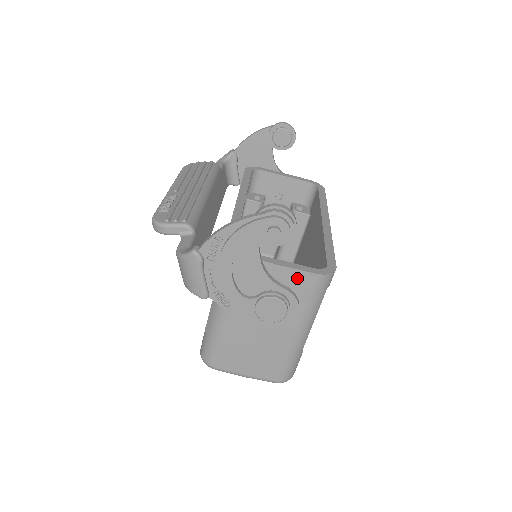
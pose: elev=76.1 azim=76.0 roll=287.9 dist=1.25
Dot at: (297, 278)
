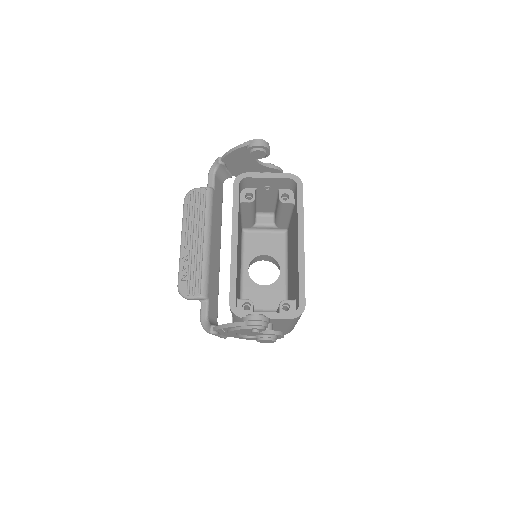
Dot at: (279, 320)
